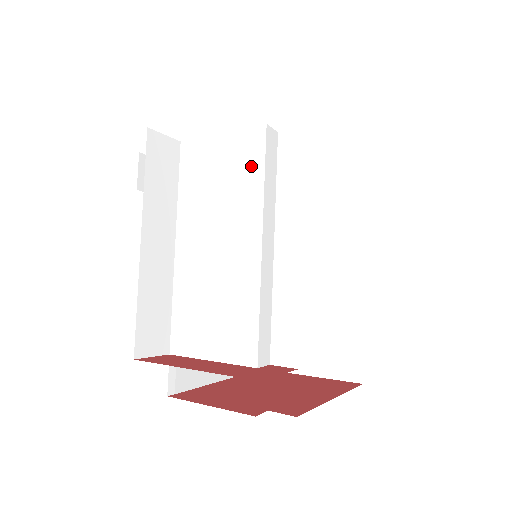
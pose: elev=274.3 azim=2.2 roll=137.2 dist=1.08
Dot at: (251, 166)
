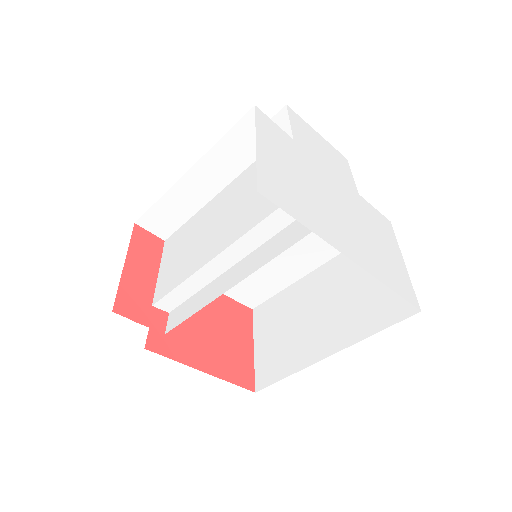
Dot at: (263, 209)
